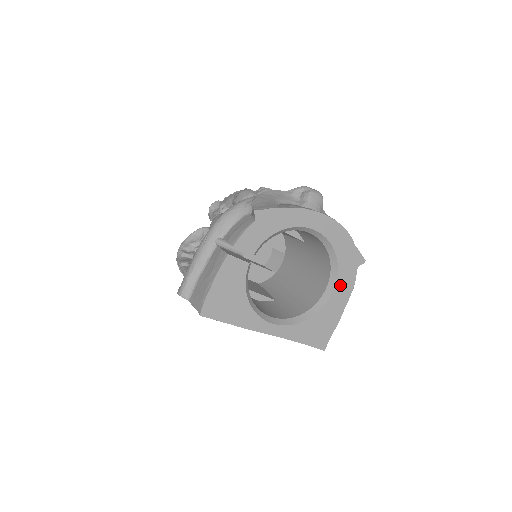
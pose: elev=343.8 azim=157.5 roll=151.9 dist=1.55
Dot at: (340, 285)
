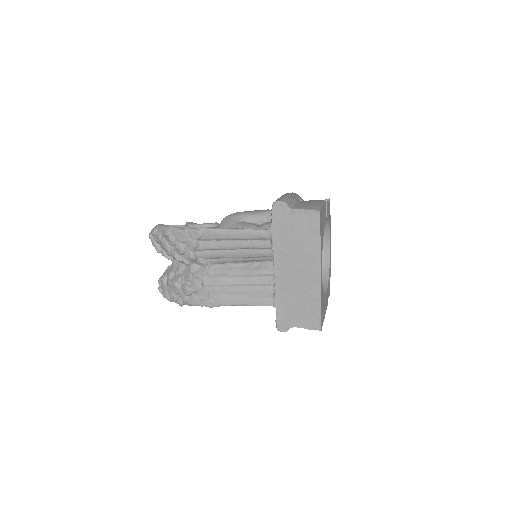
Dot at: (327, 294)
